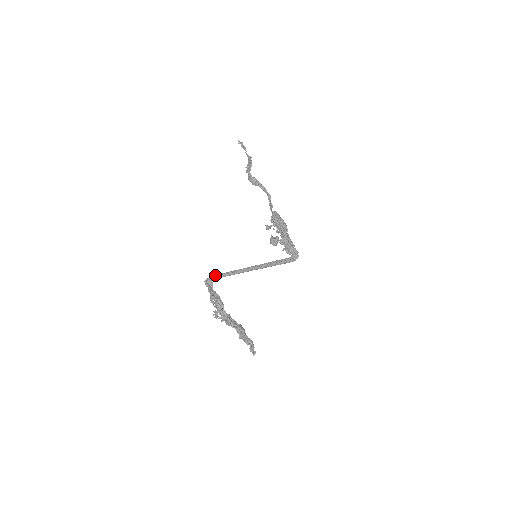
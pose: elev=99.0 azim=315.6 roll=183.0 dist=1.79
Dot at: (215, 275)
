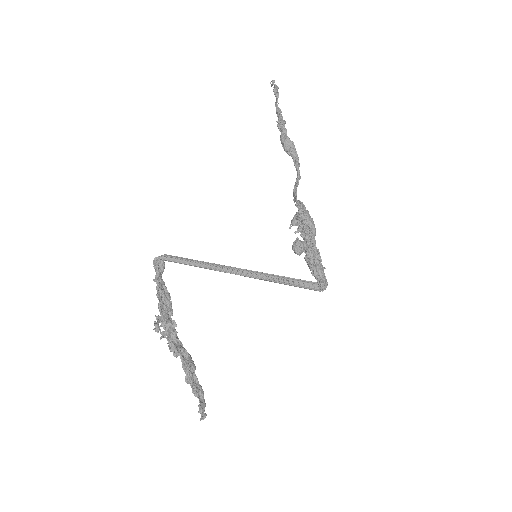
Dot at: (174, 256)
